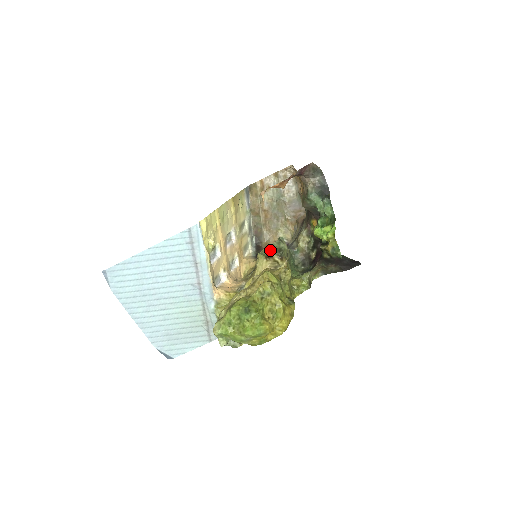
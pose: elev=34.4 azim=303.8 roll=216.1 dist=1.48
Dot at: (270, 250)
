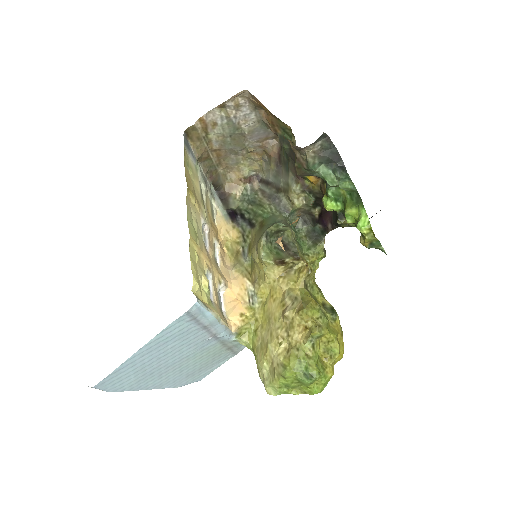
Dot at: (268, 237)
